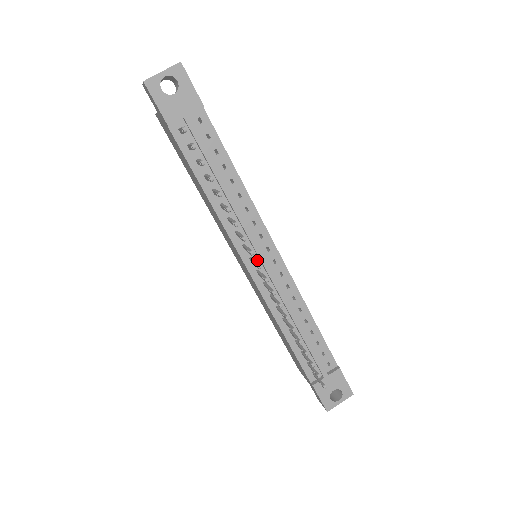
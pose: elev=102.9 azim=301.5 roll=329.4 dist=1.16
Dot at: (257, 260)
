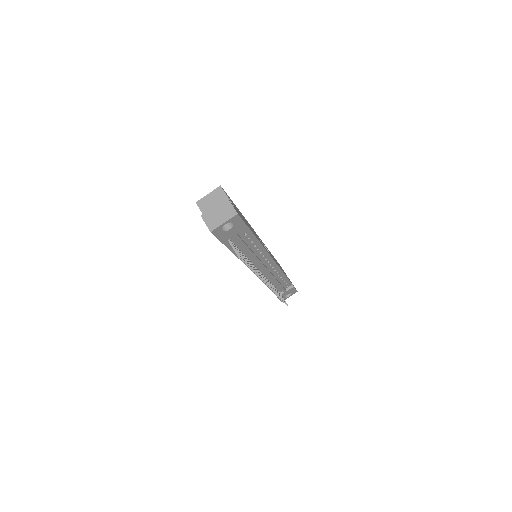
Dot at: (261, 268)
